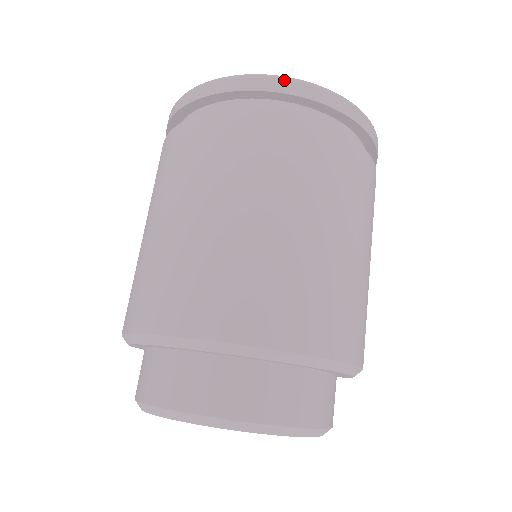
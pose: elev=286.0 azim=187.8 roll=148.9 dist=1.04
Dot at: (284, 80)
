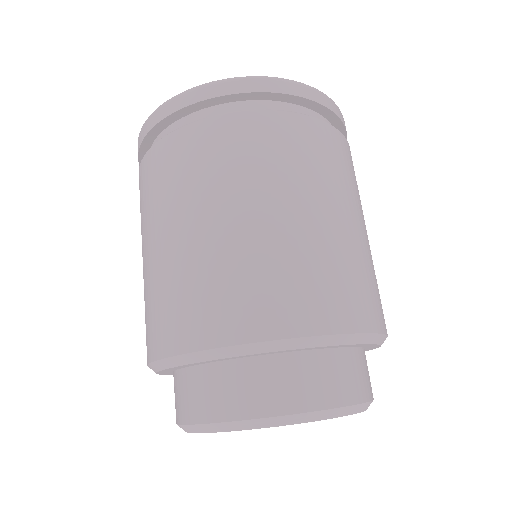
Dot at: (147, 121)
